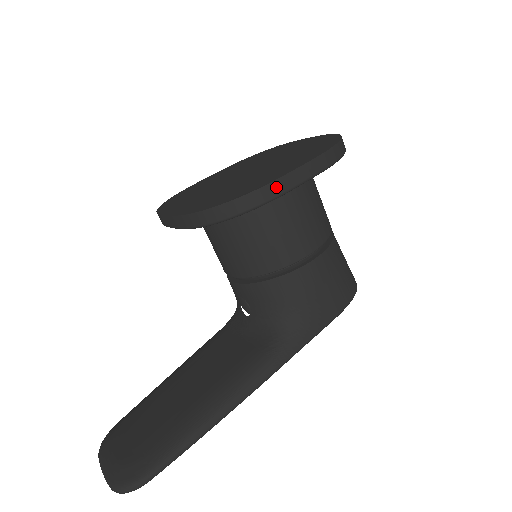
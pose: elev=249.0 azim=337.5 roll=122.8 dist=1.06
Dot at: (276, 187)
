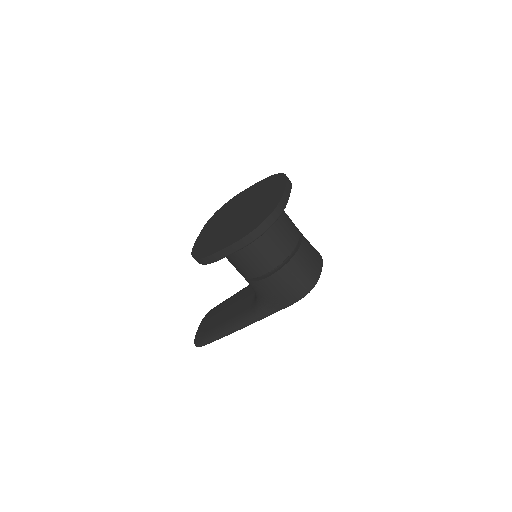
Dot at: (213, 258)
